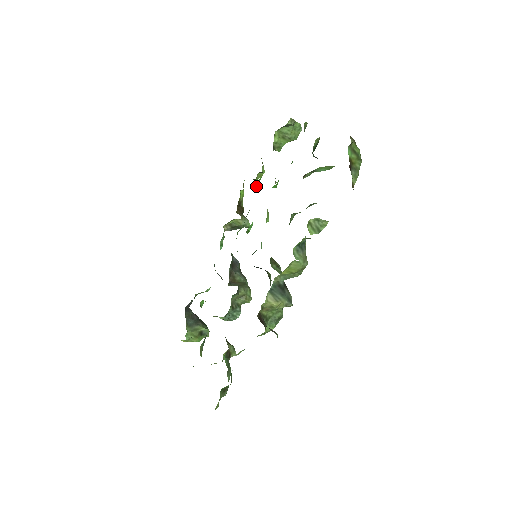
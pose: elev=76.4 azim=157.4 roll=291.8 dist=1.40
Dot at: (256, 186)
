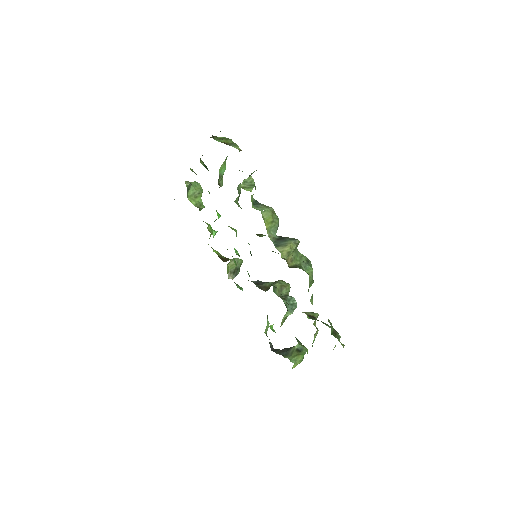
Dot at: (214, 234)
